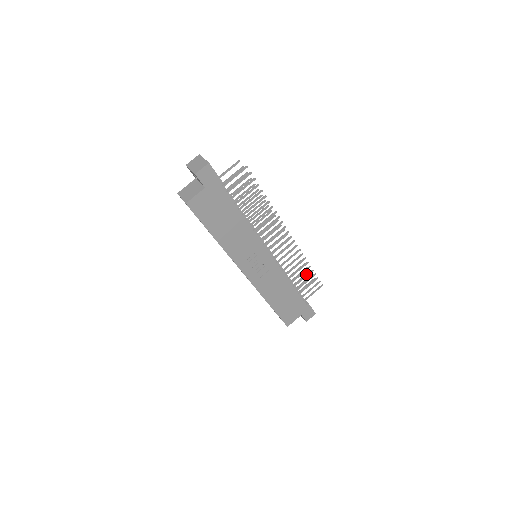
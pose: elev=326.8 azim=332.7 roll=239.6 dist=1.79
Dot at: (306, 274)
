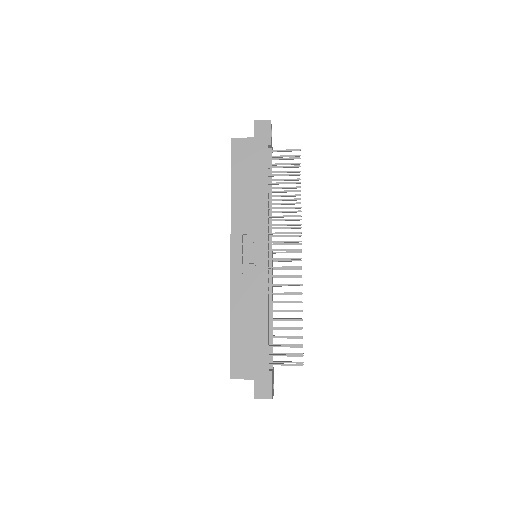
Dot at: occluded
